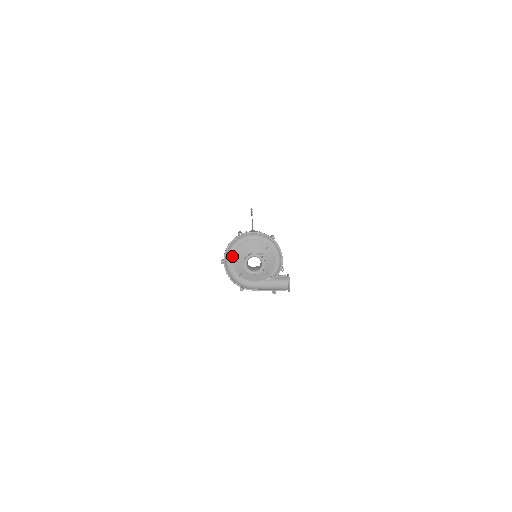
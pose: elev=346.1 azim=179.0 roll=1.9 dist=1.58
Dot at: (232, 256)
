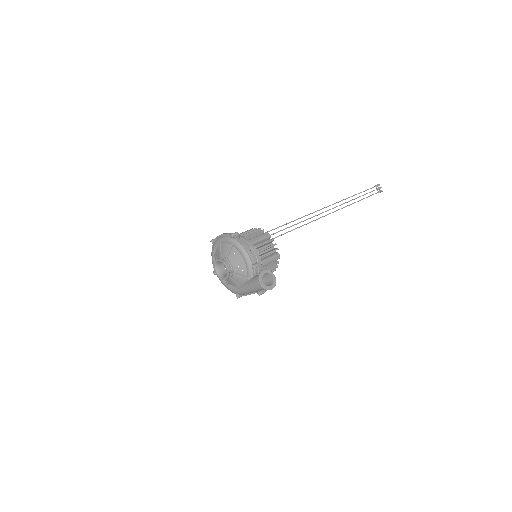
Dot at: occluded
